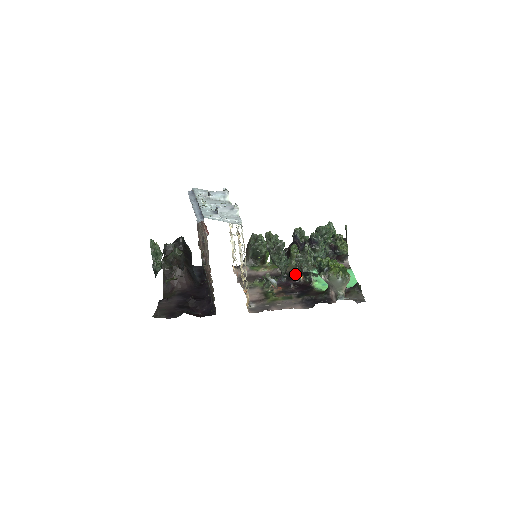
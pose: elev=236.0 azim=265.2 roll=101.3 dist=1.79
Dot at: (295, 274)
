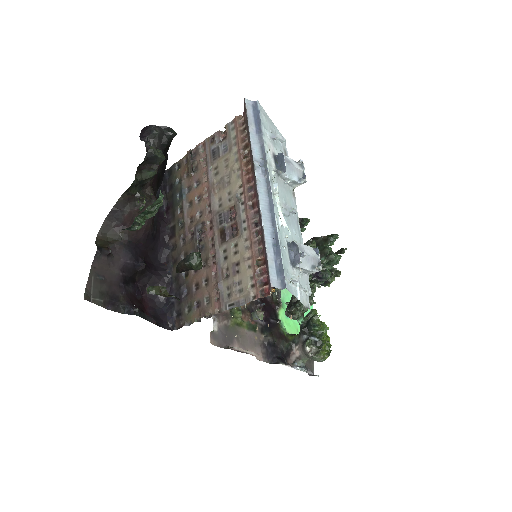
Dot at: occluded
